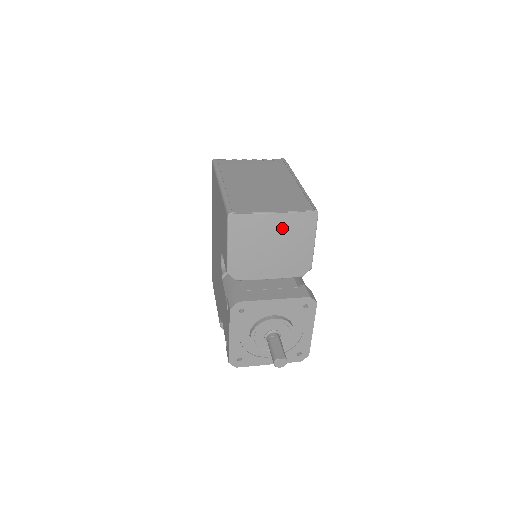
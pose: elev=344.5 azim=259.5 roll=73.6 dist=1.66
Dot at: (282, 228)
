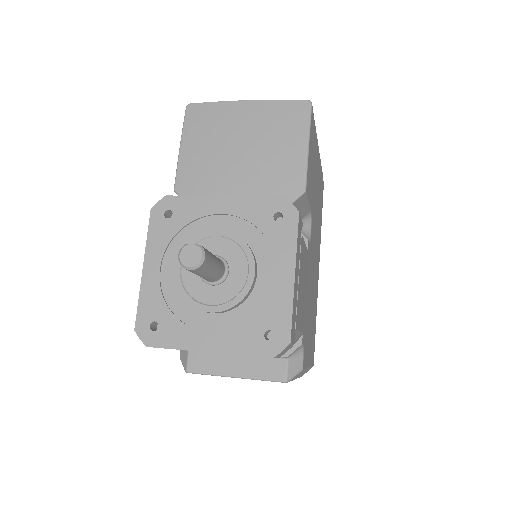
Dot at: (256, 121)
